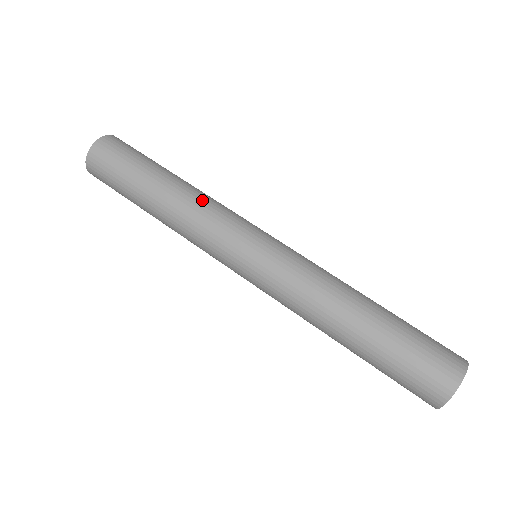
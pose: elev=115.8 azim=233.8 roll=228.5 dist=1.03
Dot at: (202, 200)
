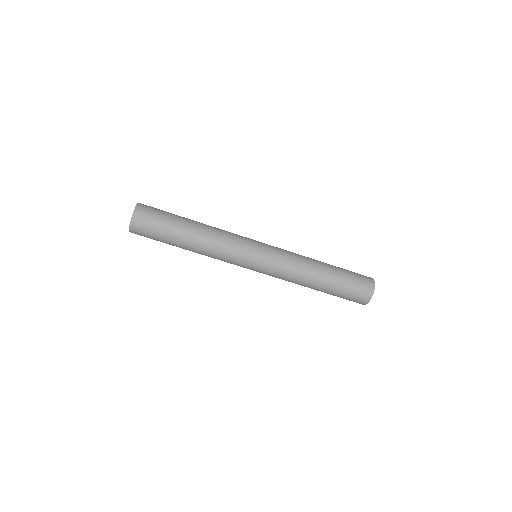
Dot at: (214, 249)
